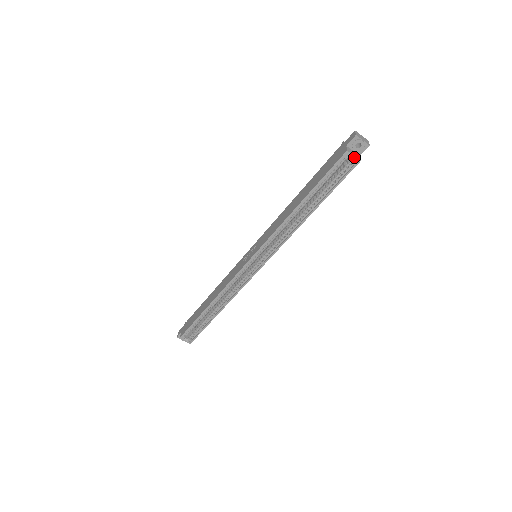
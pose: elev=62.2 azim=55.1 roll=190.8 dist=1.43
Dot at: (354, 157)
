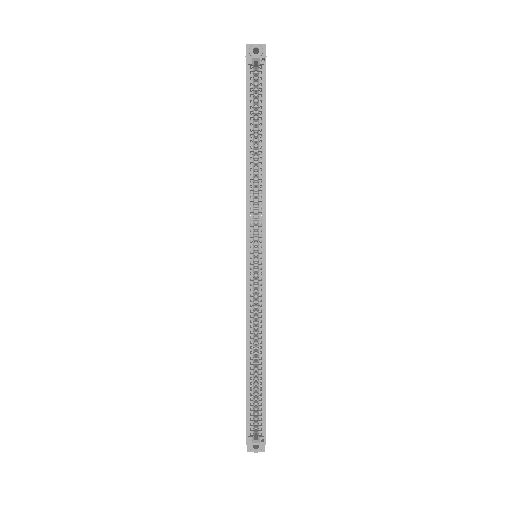
Dot at: (257, 57)
